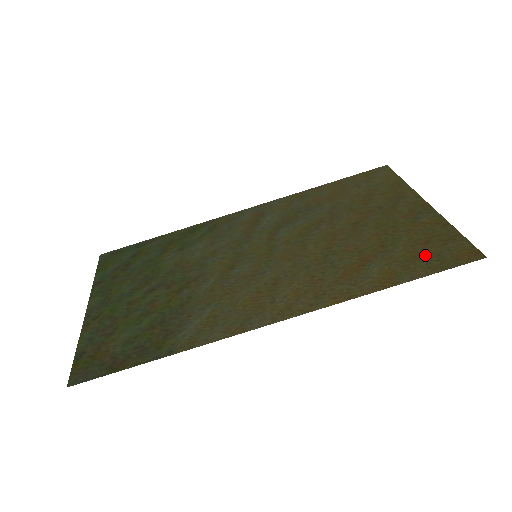
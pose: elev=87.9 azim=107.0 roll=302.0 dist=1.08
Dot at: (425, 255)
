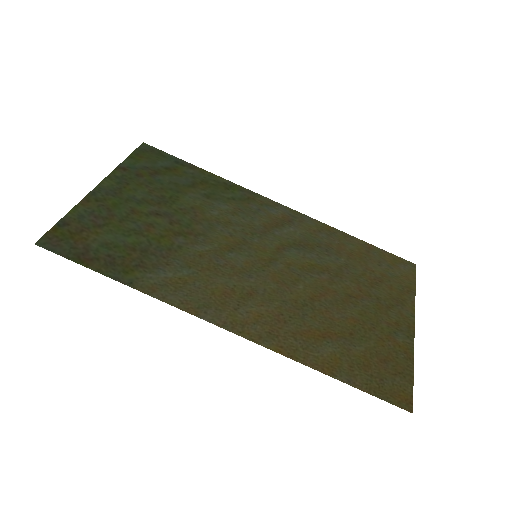
Dot at: (373, 371)
